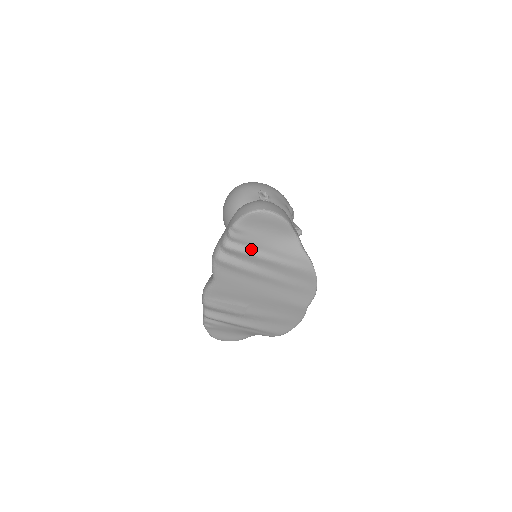
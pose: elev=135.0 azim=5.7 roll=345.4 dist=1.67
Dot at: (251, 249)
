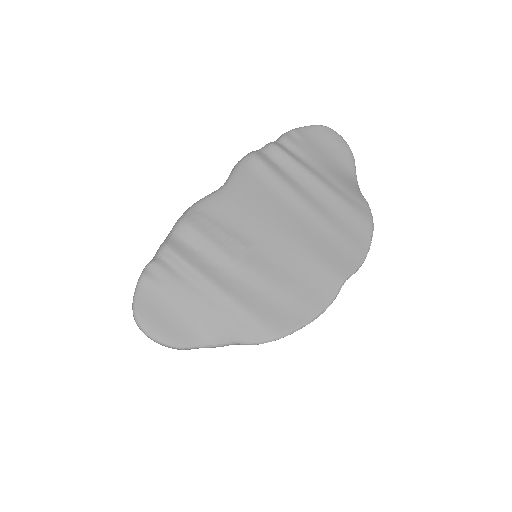
Dot at: (302, 161)
